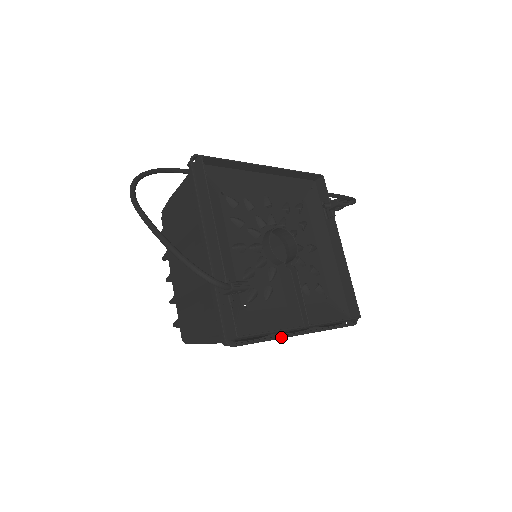
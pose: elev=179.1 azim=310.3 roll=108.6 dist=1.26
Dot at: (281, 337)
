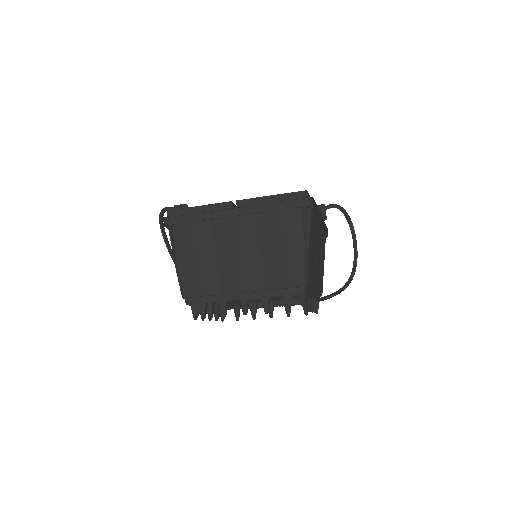
Dot at: (210, 211)
